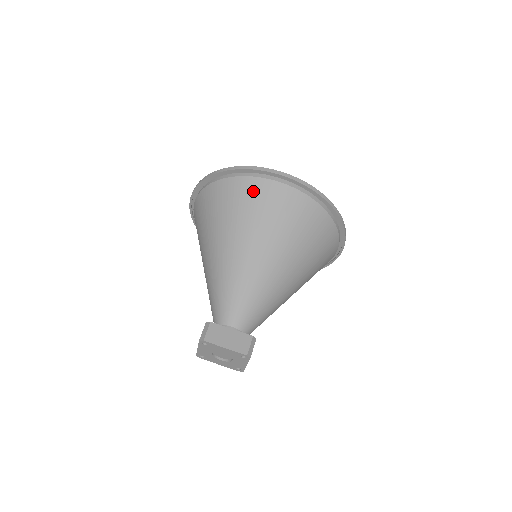
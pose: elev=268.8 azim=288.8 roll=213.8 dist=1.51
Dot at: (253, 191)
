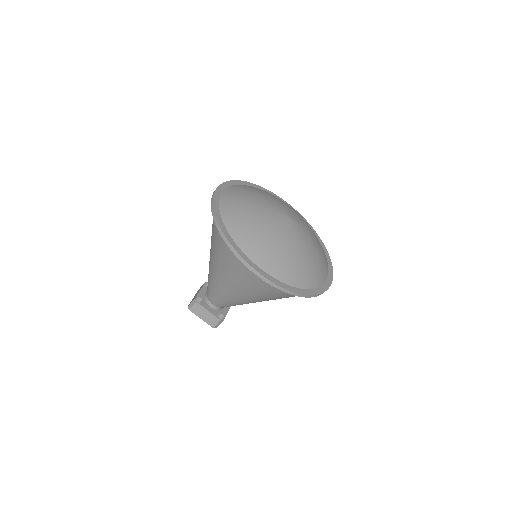
Dot at: (235, 263)
